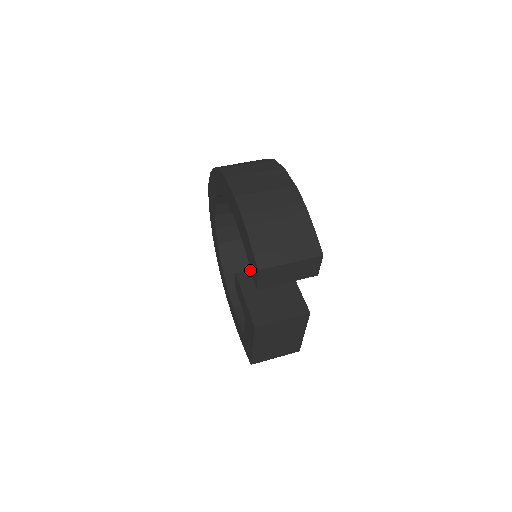
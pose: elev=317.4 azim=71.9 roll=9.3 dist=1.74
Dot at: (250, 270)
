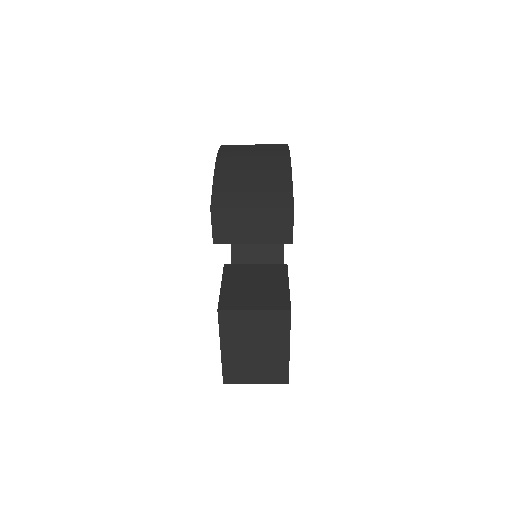
Dot at: (242, 264)
